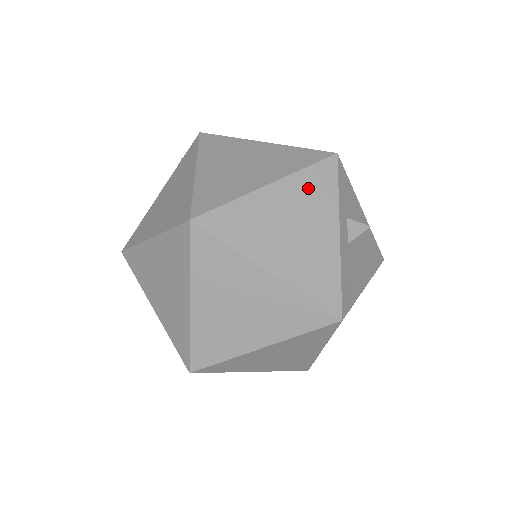
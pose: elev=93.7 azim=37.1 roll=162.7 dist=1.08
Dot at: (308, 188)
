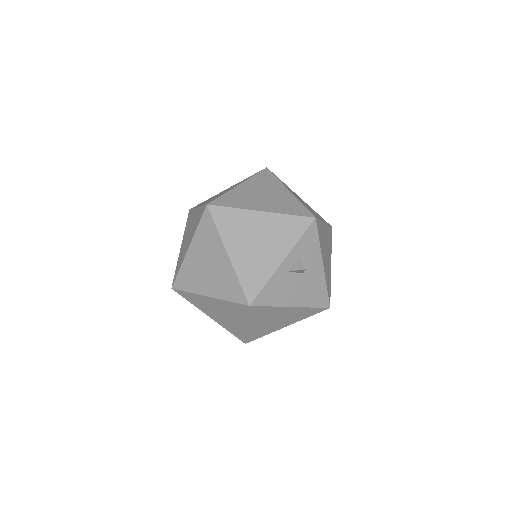
Dot at: (283, 226)
